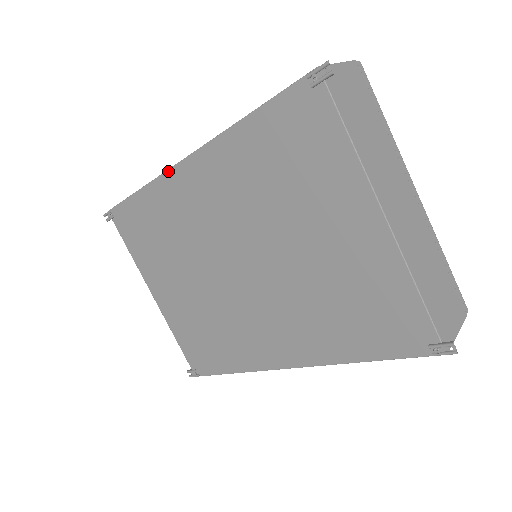
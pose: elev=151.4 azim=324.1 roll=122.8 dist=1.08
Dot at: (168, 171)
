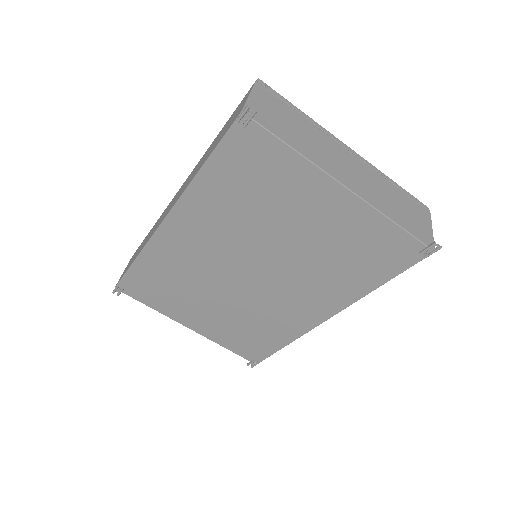
Dot at: (154, 235)
